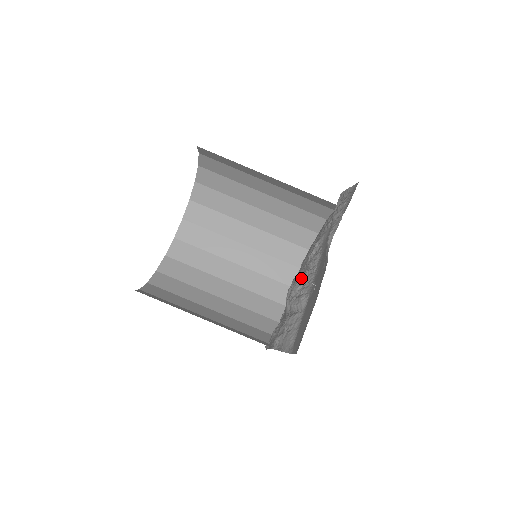
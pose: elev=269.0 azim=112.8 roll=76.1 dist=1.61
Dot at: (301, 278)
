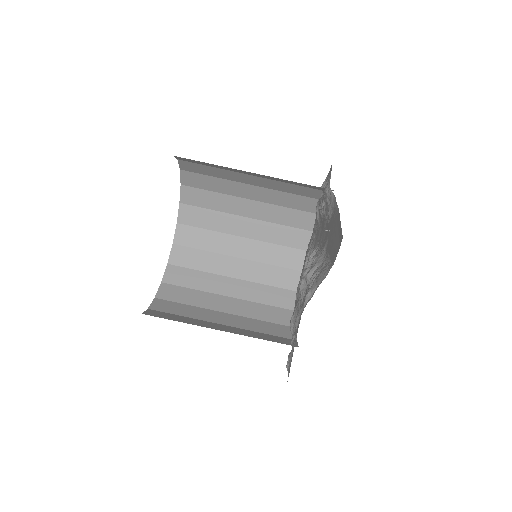
Dot at: occluded
